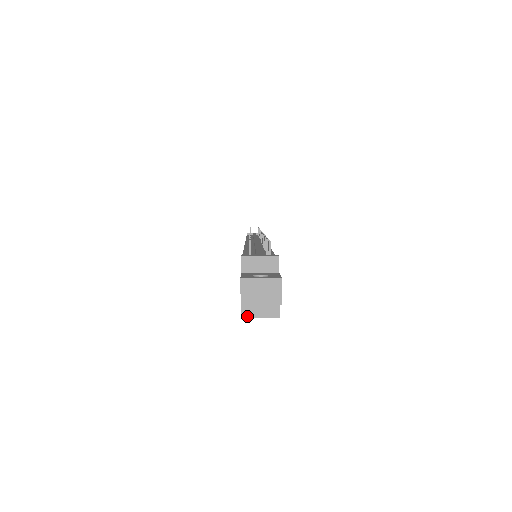
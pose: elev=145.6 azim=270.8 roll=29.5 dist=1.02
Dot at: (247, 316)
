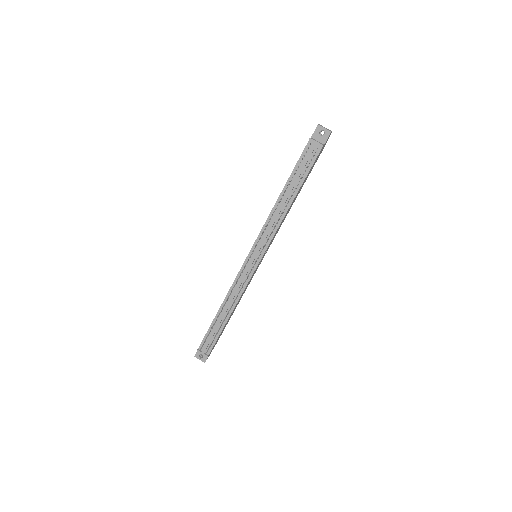
Dot at: occluded
